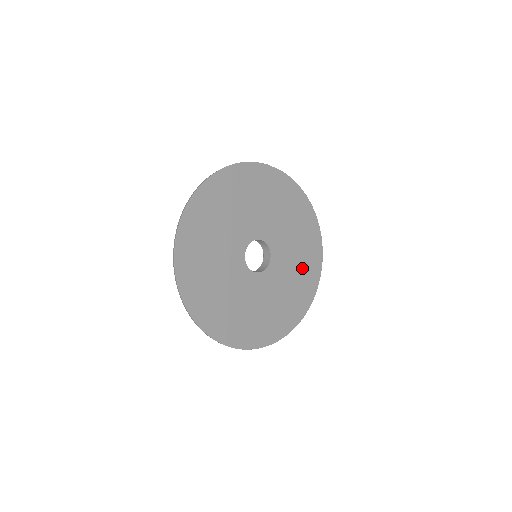
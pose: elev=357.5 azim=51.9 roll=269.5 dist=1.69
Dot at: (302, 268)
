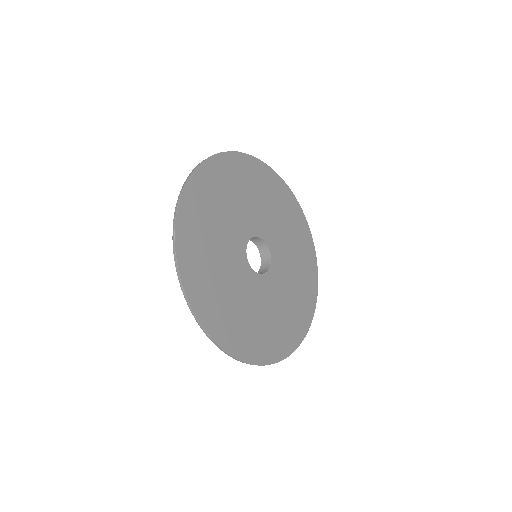
Dot at: (300, 259)
